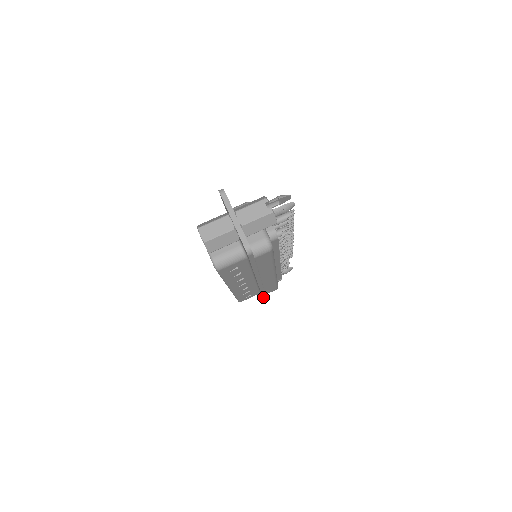
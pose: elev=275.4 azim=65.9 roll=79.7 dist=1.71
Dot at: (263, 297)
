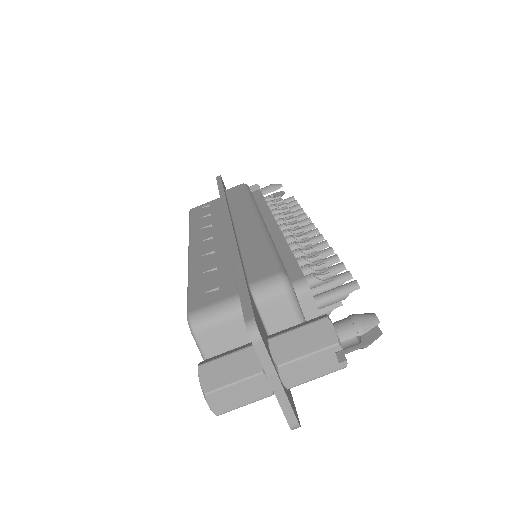
Dot at: occluded
